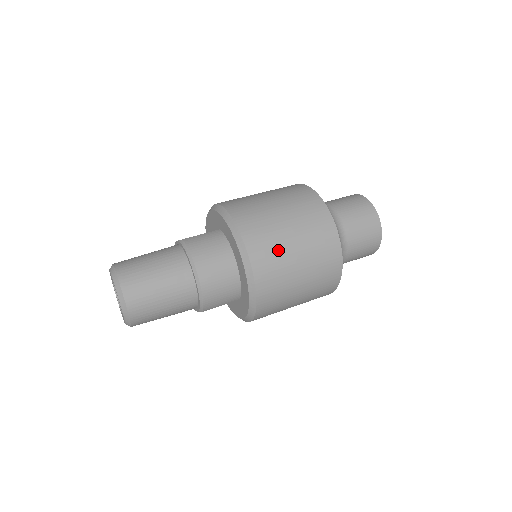
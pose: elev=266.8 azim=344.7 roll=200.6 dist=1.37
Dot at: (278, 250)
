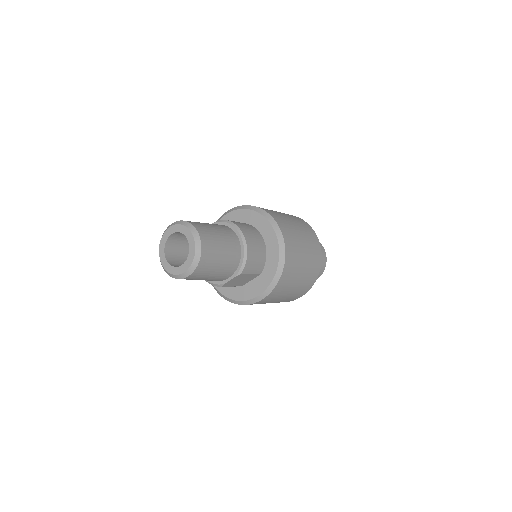
Dot at: (291, 229)
